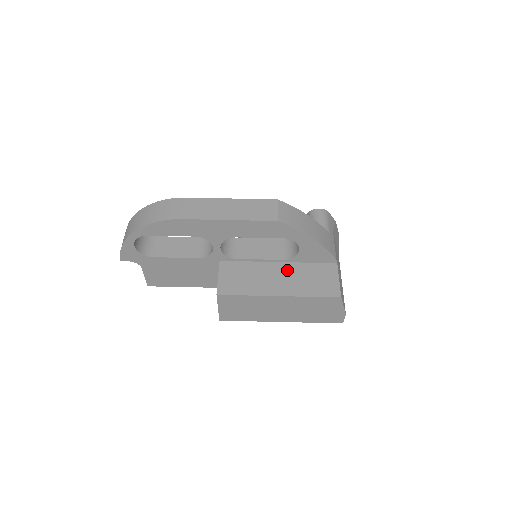
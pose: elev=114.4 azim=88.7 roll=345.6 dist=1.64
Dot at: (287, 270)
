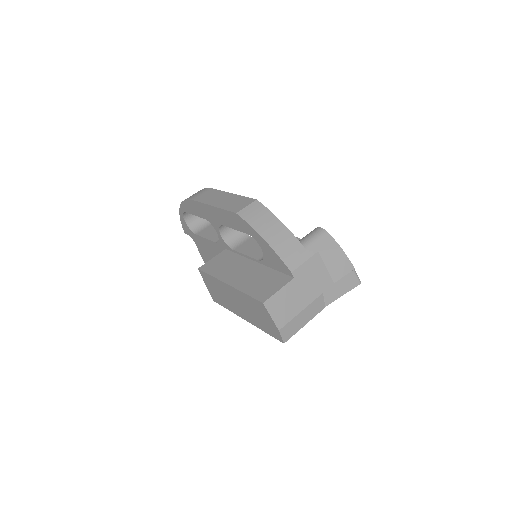
Dot at: (254, 269)
